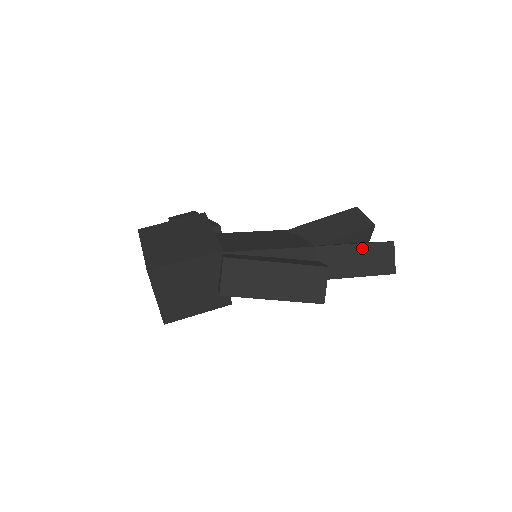
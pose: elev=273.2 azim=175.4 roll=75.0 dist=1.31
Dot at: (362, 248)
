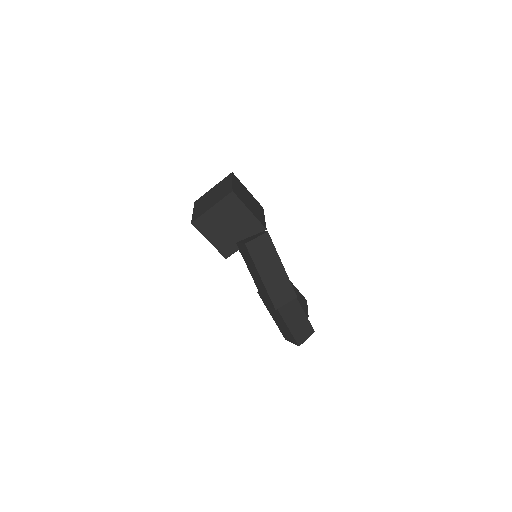
Dot at: (302, 315)
